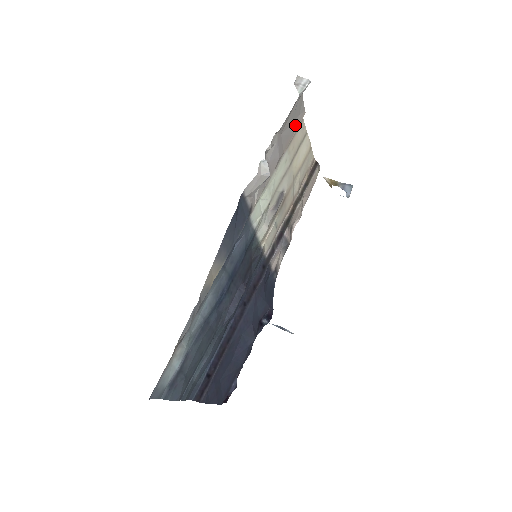
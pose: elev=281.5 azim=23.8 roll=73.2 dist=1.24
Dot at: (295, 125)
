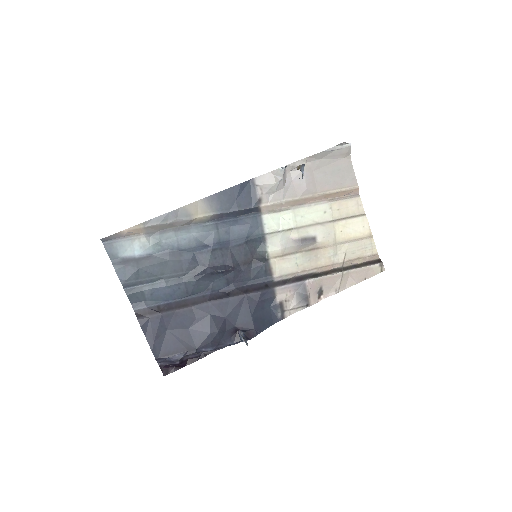
Dot at: (339, 184)
